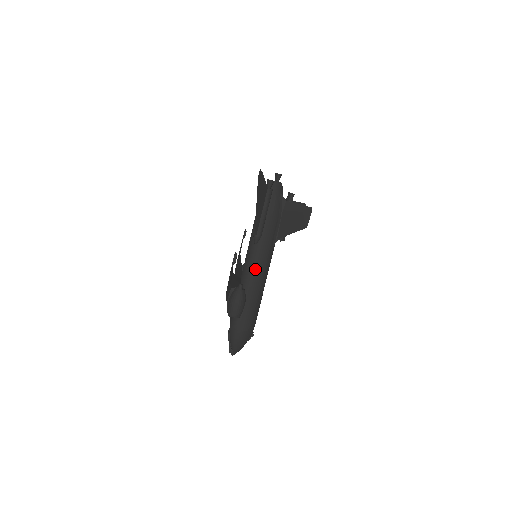
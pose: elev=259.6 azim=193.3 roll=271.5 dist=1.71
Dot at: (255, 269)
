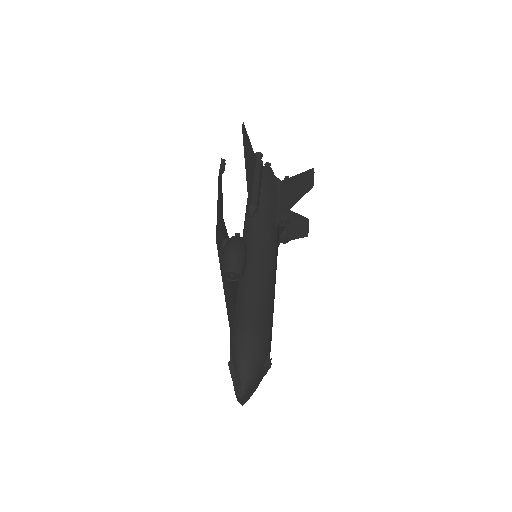
Dot at: (256, 248)
